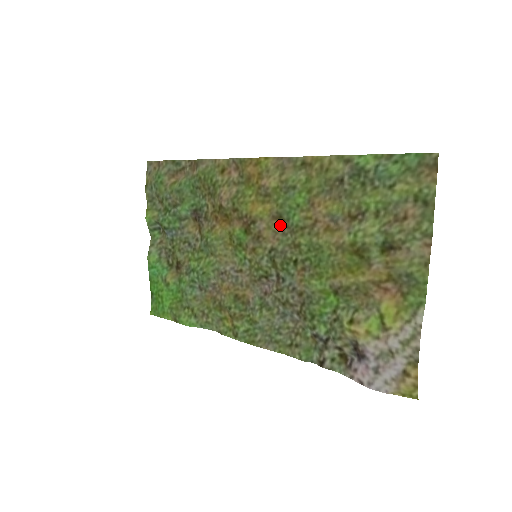
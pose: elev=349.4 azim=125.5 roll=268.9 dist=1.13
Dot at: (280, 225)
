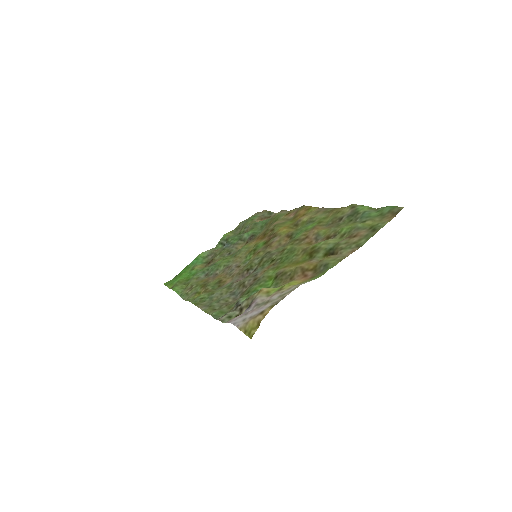
Dot at: (286, 241)
